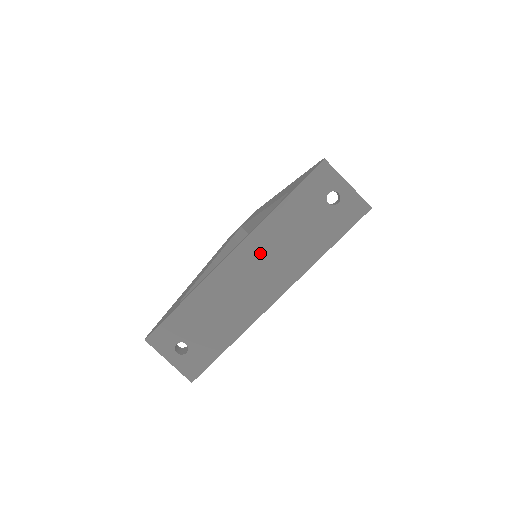
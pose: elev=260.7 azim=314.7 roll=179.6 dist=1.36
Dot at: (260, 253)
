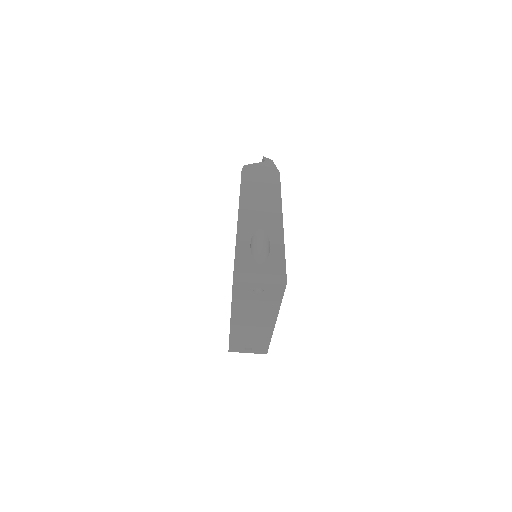
Dot at: (245, 318)
